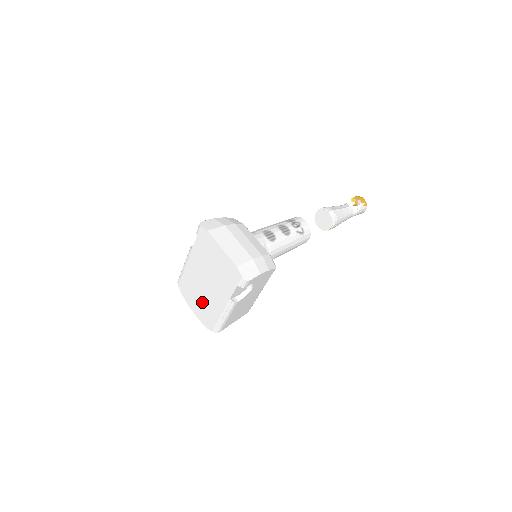
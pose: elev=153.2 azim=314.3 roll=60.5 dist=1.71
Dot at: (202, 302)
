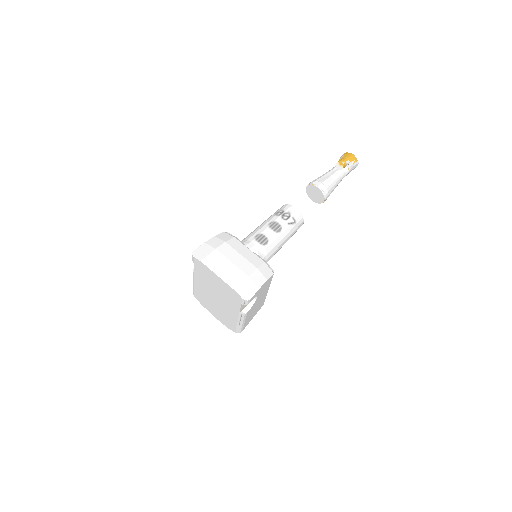
Dot at: (218, 311)
